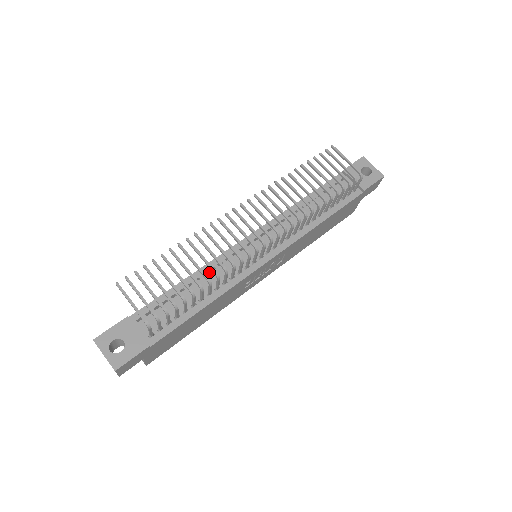
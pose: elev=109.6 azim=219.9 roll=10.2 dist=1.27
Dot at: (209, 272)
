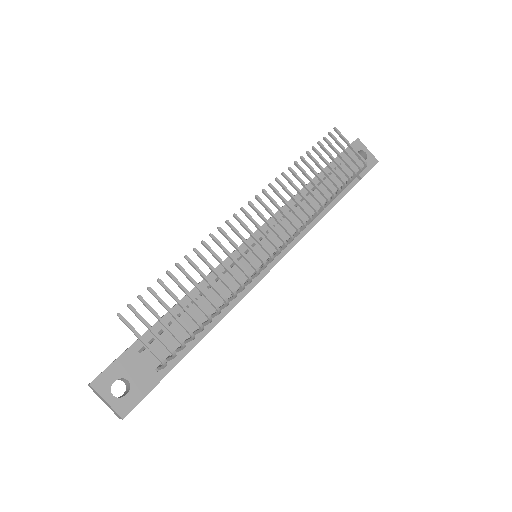
Dot at: (214, 283)
